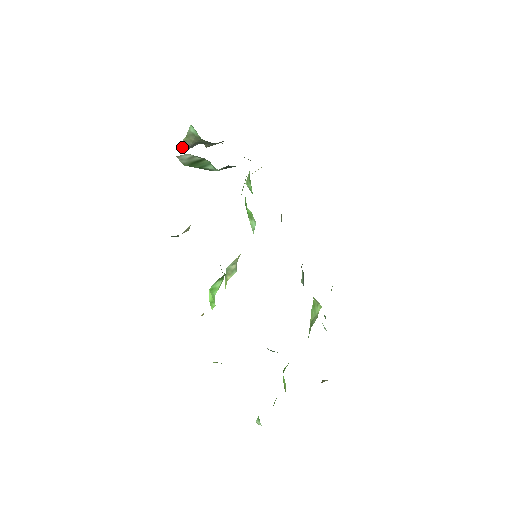
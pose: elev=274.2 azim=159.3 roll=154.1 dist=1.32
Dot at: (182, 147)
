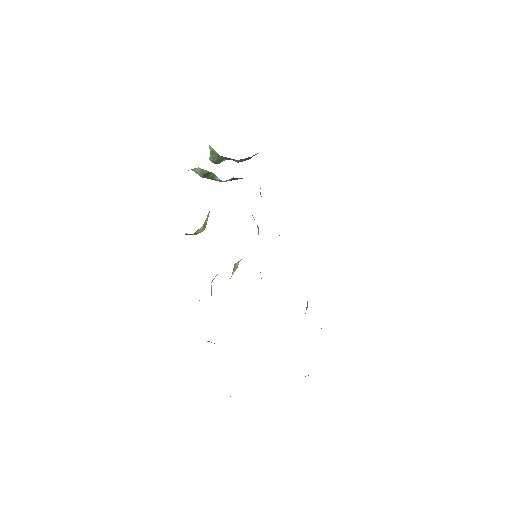
Dot at: (213, 162)
